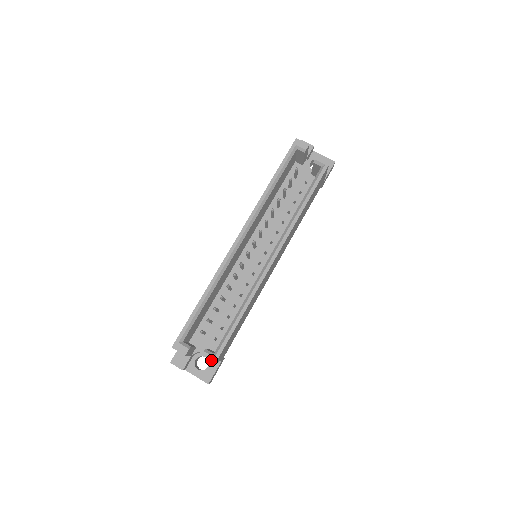
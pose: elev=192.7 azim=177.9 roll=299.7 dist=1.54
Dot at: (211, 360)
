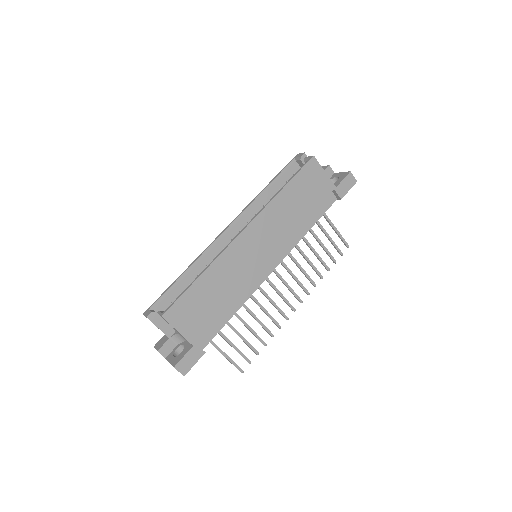
Dot at: (186, 346)
